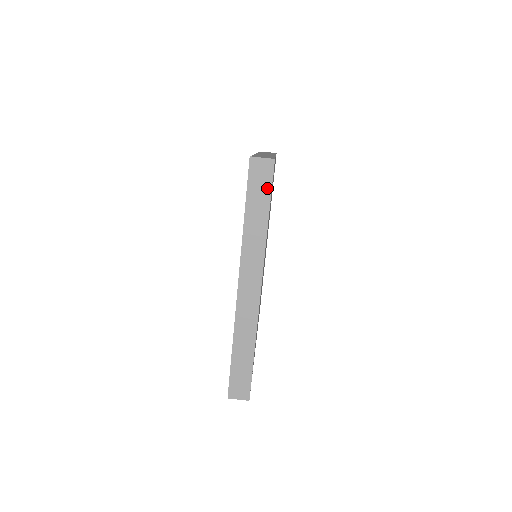
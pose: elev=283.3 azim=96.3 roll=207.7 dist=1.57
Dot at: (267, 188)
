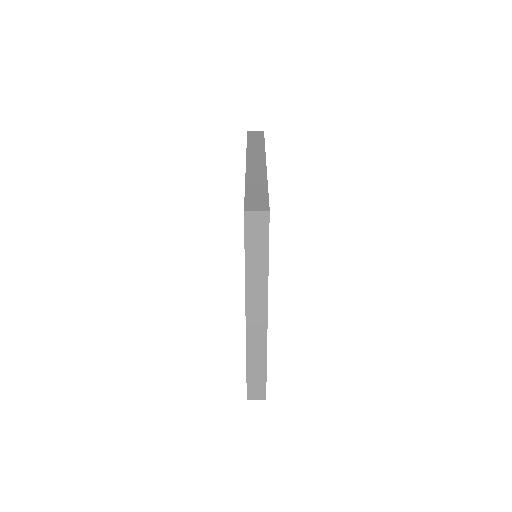
Dot at: (261, 137)
